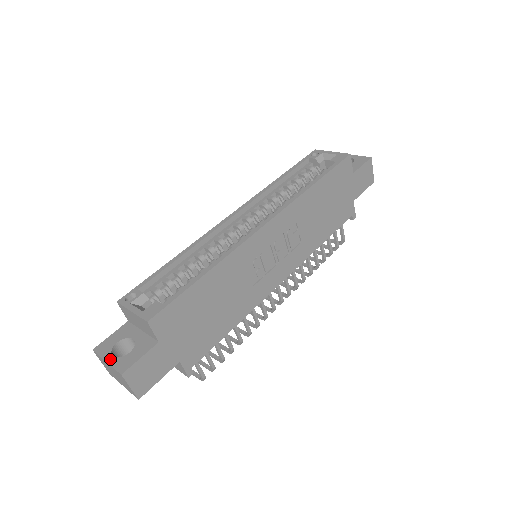
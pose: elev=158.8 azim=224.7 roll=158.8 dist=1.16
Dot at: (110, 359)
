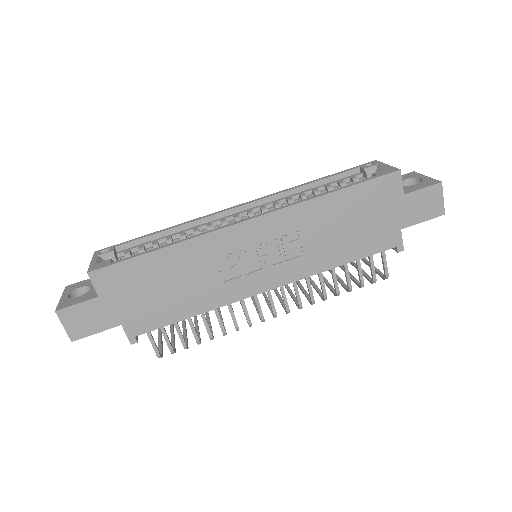
Dot at: (64, 297)
